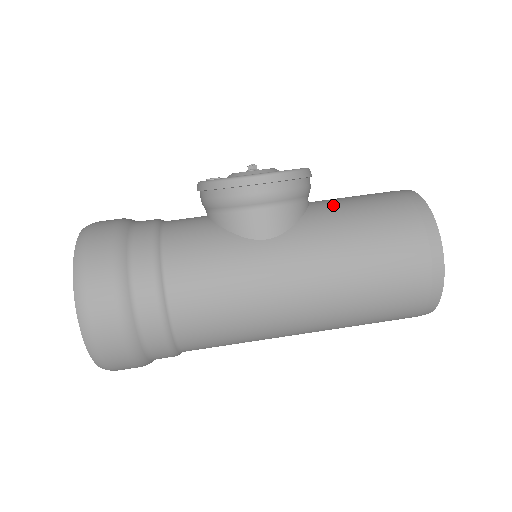
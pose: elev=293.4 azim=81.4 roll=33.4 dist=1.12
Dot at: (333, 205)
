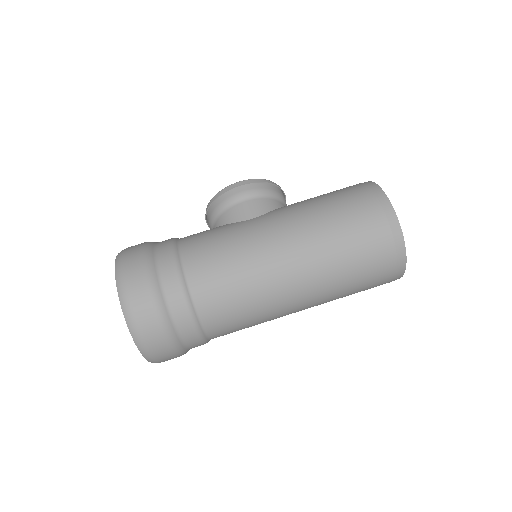
Dot at: occluded
